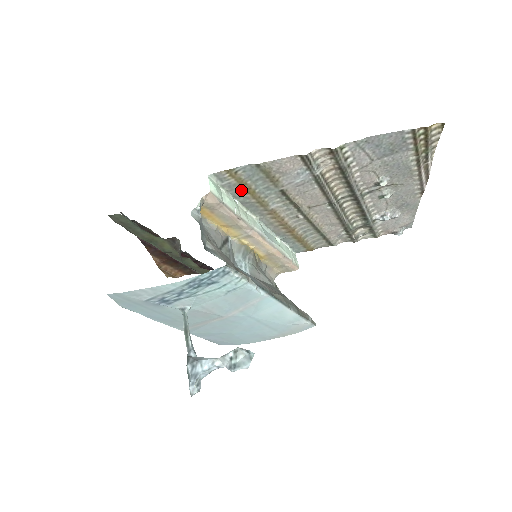
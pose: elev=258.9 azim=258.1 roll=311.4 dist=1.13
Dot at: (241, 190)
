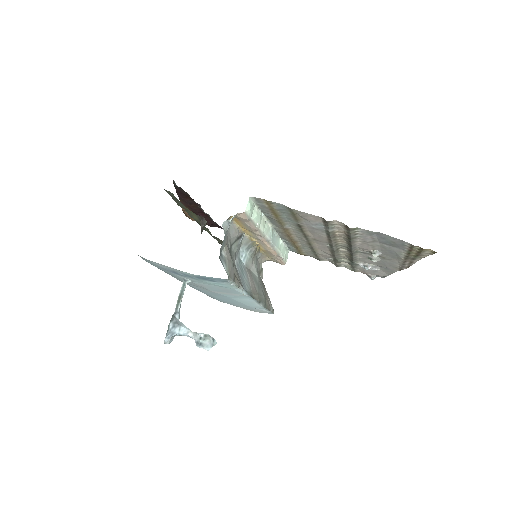
Dot at: (269, 211)
